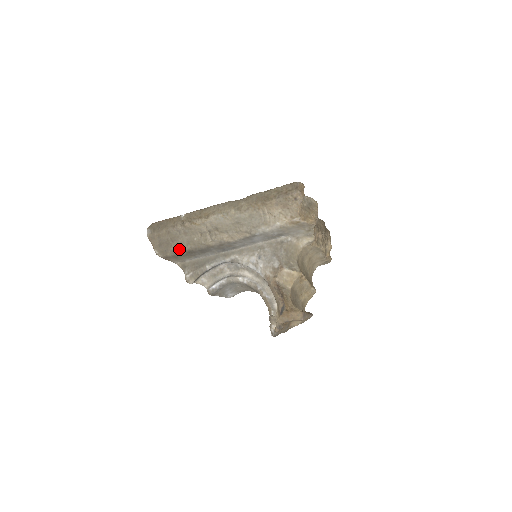
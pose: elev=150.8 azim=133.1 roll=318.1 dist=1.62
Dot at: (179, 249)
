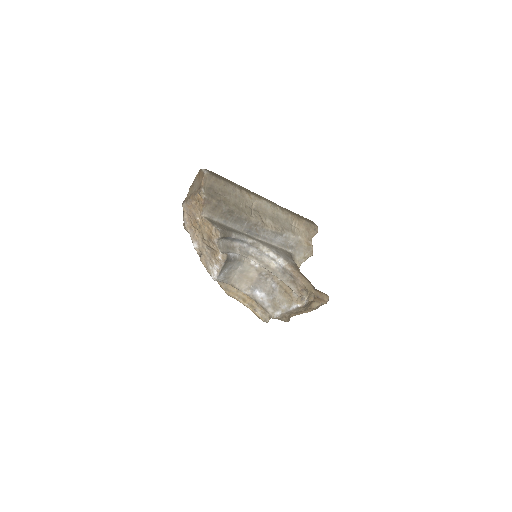
Dot at: (225, 203)
